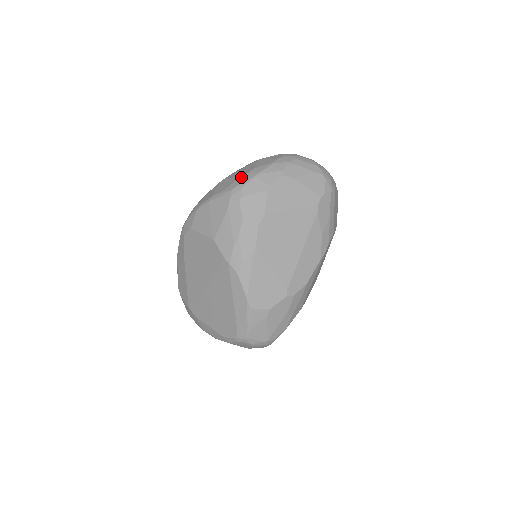
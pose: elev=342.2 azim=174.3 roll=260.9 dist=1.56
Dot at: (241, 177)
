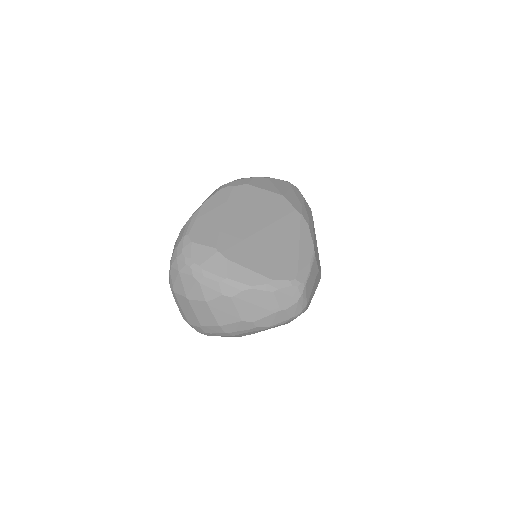
Dot at: occluded
